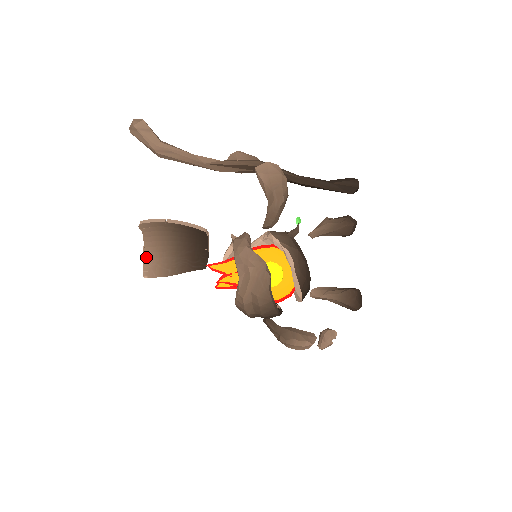
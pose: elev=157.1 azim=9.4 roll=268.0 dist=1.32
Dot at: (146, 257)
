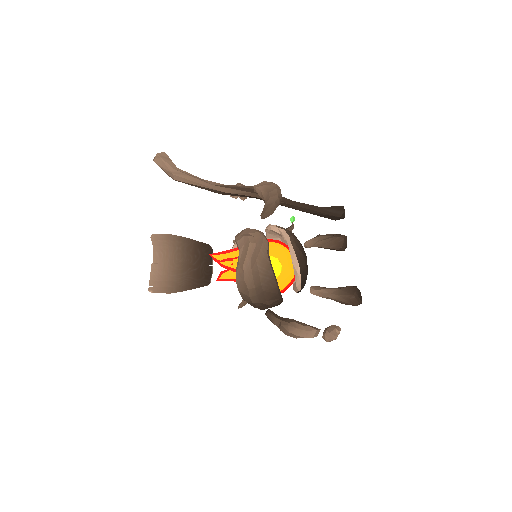
Dot at: (153, 273)
